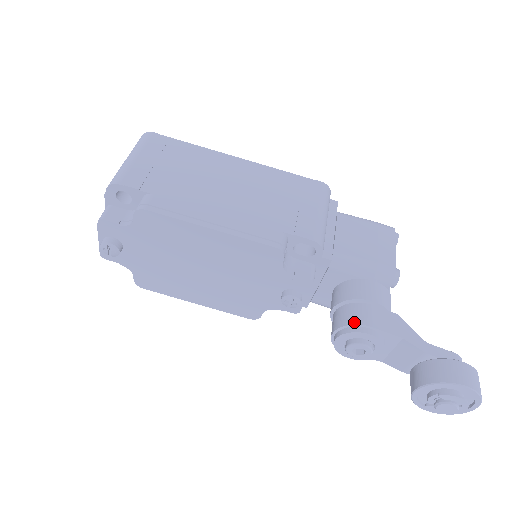
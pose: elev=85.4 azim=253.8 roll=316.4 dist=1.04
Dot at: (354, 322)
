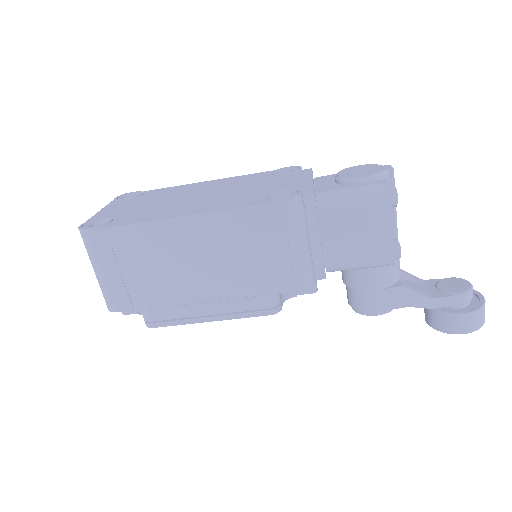
Dot at: (362, 310)
